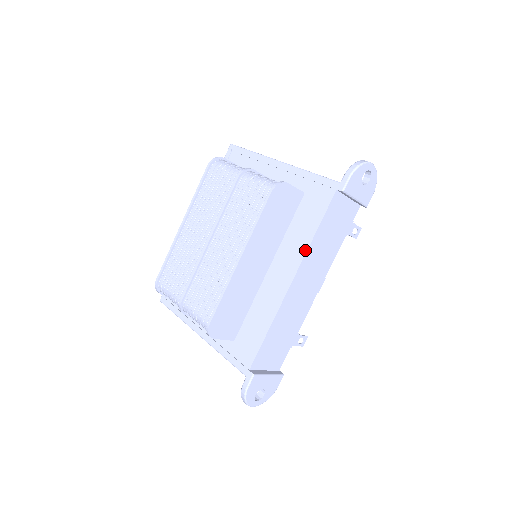
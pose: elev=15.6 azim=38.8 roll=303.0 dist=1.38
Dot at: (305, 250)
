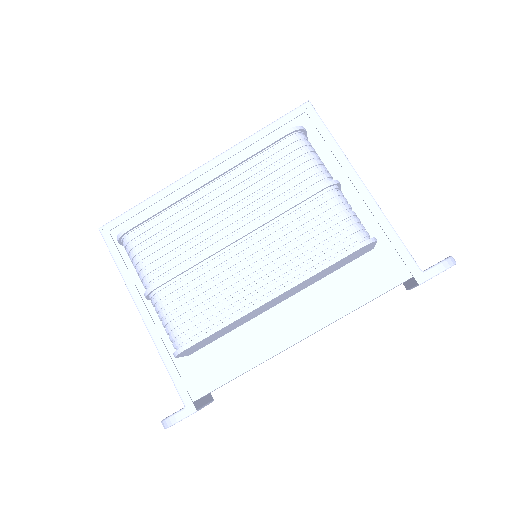
Dot at: (337, 316)
